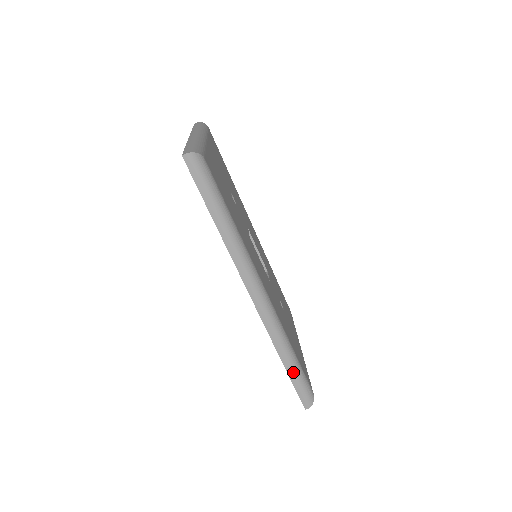
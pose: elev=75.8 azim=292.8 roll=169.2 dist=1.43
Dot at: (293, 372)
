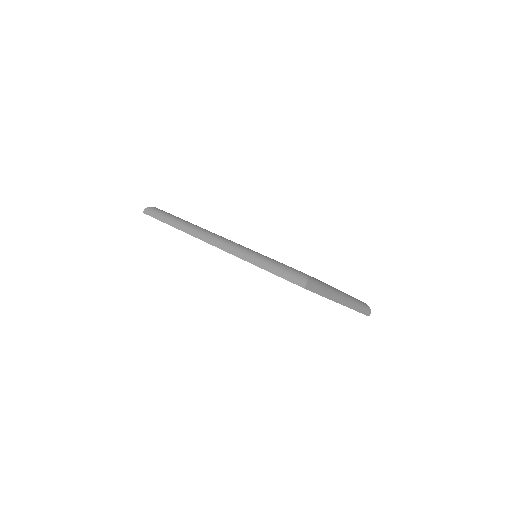
Dot at: (269, 266)
